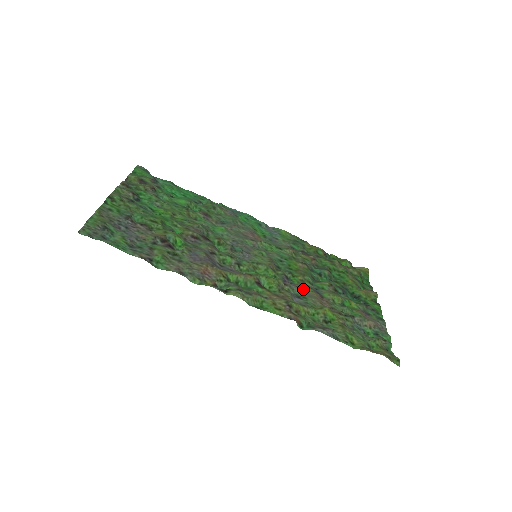
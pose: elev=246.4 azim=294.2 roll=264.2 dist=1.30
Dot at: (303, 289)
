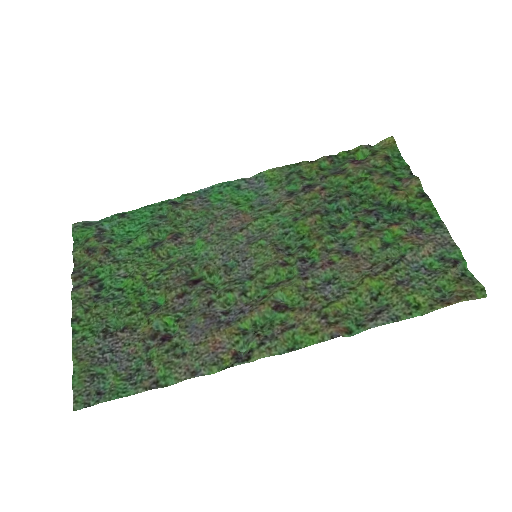
Dot at: (329, 264)
